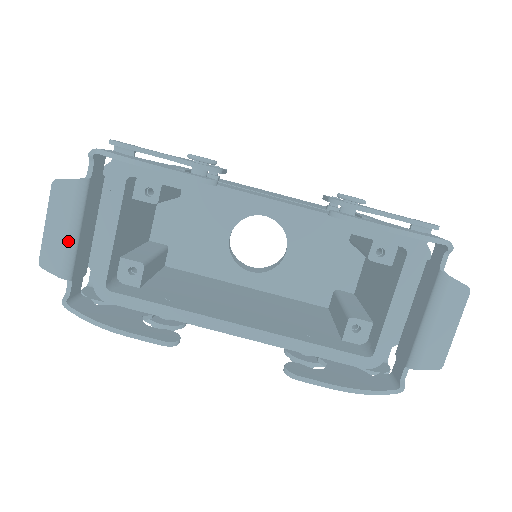
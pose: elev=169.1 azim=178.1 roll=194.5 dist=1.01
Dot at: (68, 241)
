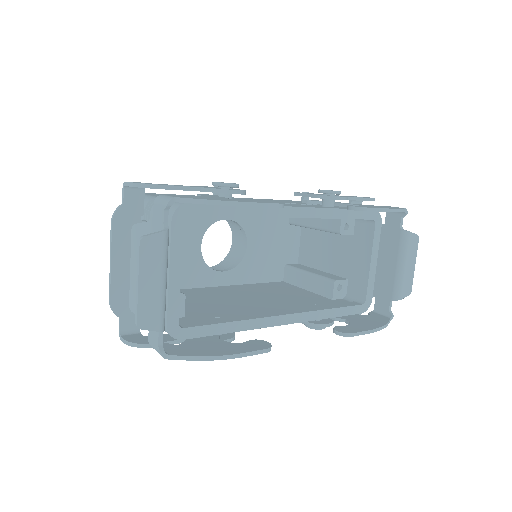
Dot at: (162, 294)
